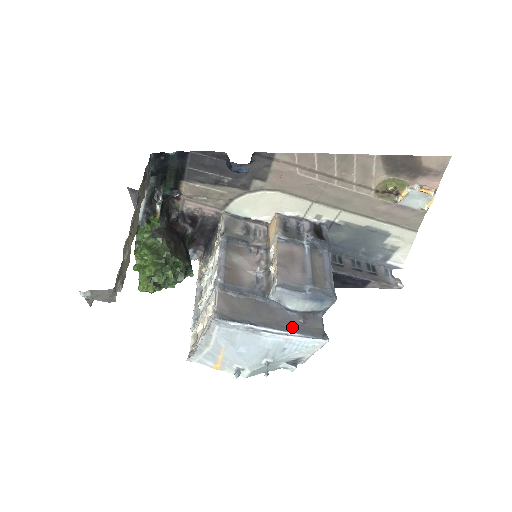
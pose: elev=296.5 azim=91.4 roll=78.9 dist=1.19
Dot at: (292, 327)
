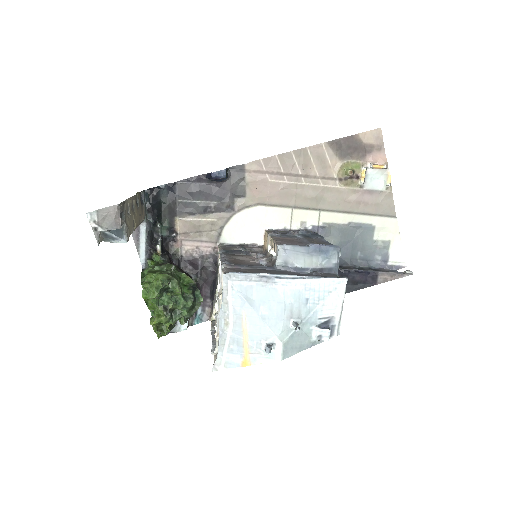
Dot at: (306, 276)
